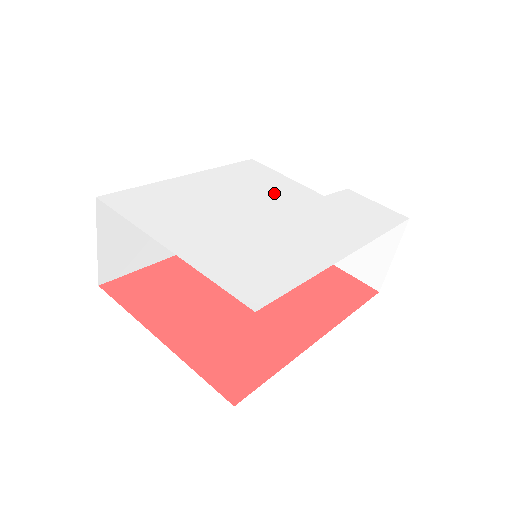
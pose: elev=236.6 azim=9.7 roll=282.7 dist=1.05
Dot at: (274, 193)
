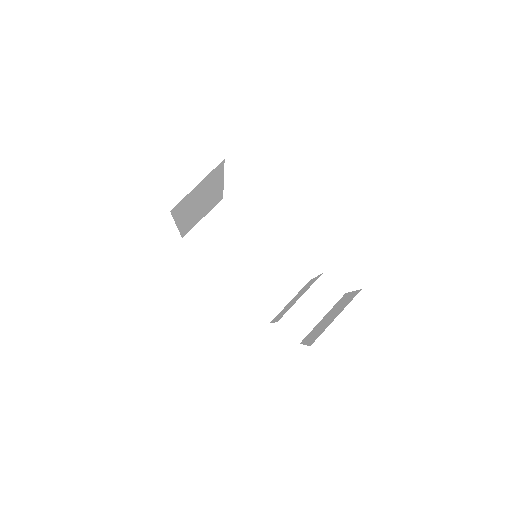
Dot at: occluded
